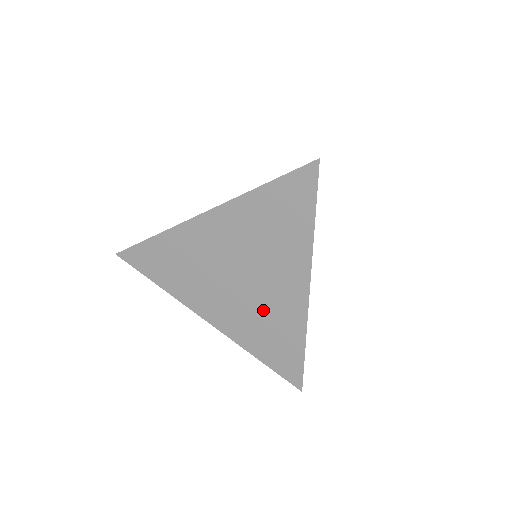
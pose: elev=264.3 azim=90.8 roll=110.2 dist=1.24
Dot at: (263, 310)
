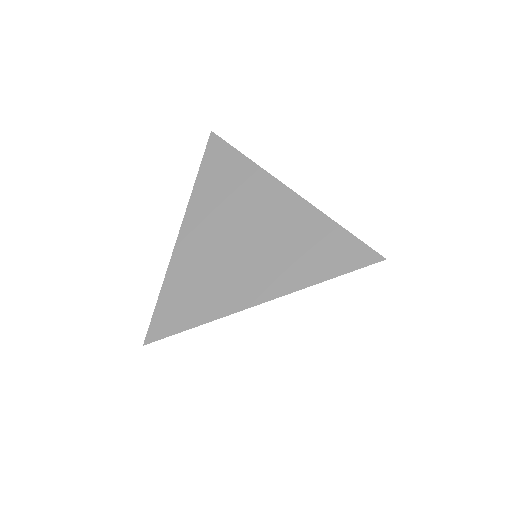
Dot at: (280, 238)
